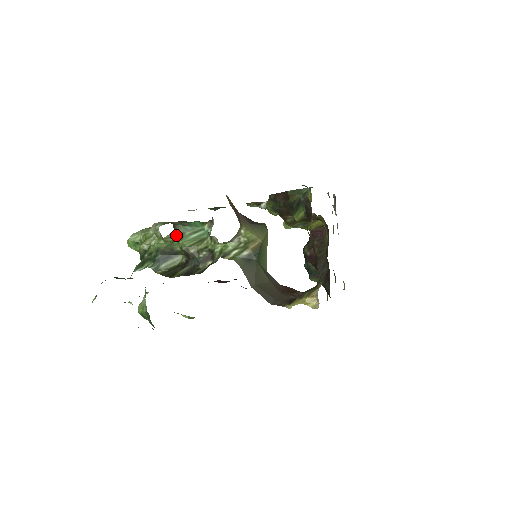
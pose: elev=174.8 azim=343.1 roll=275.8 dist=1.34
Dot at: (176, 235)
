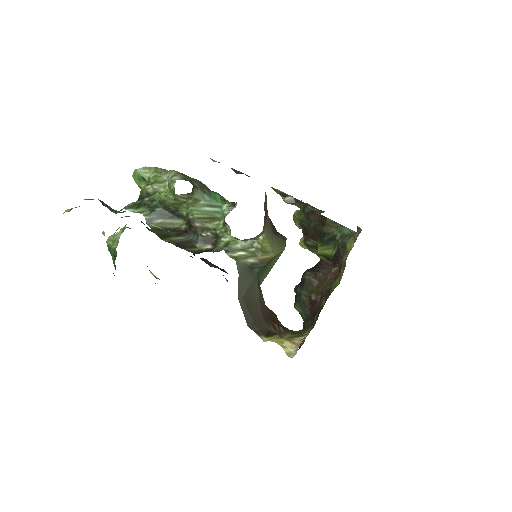
Dot at: (190, 198)
